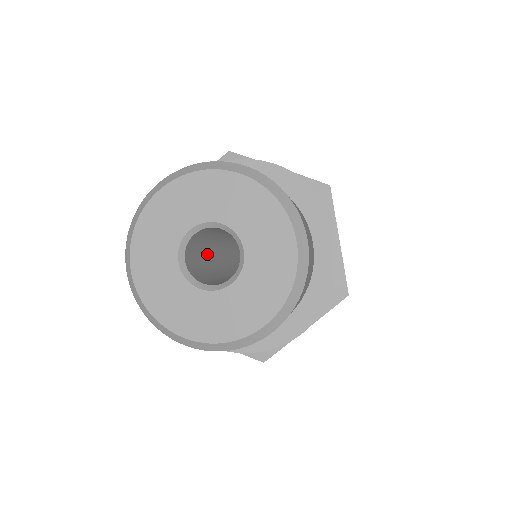
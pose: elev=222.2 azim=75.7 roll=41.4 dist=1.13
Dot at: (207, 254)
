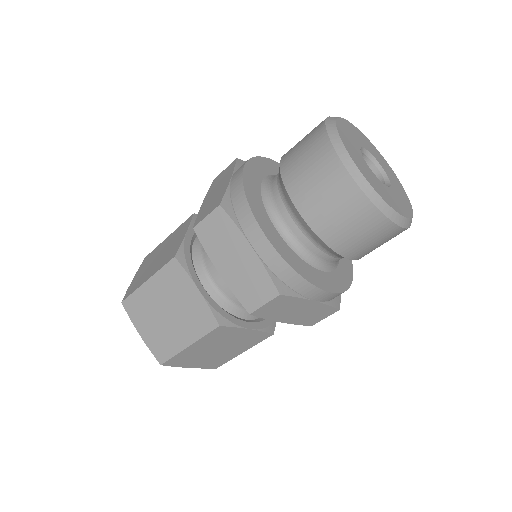
Dot at: occluded
